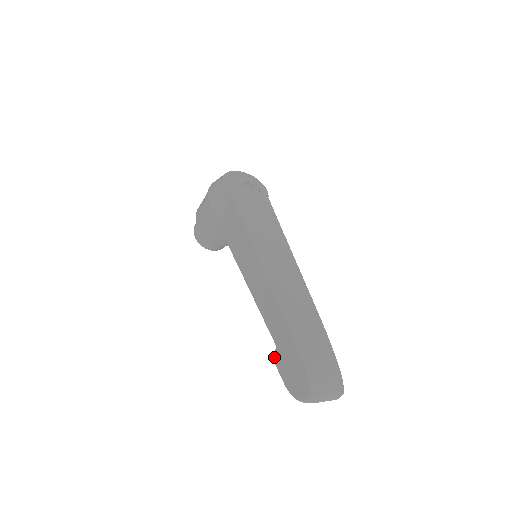
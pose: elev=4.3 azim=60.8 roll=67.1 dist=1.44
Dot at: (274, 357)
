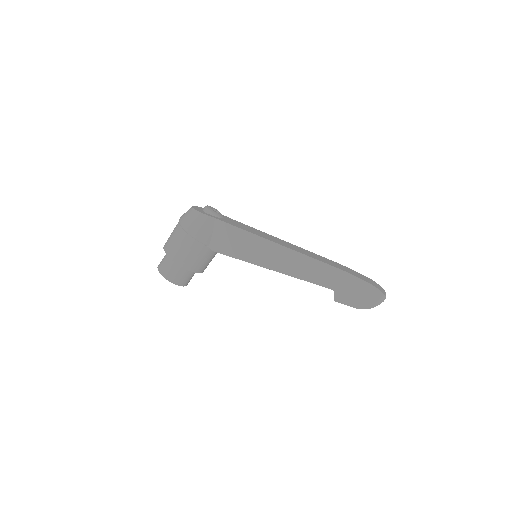
Dot at: (335, 299)
